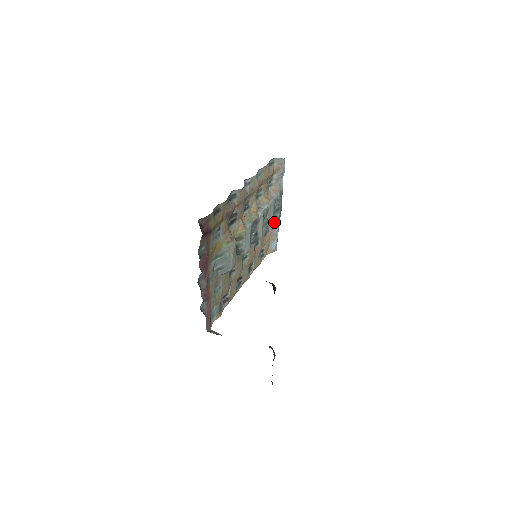
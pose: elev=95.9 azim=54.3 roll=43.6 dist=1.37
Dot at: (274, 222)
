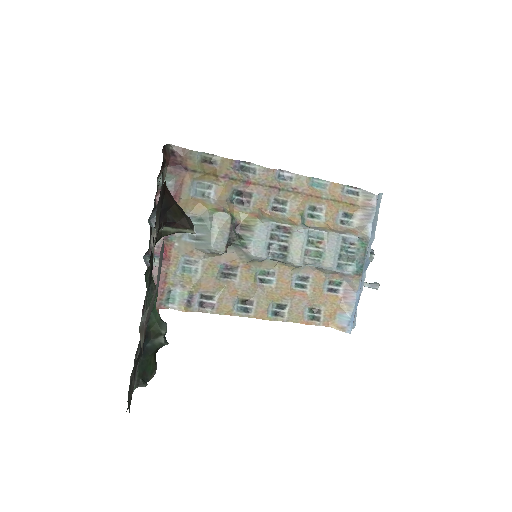
Dot at: (350, 283)
